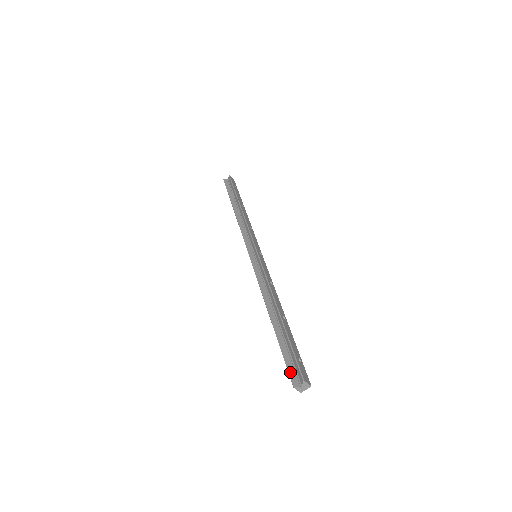
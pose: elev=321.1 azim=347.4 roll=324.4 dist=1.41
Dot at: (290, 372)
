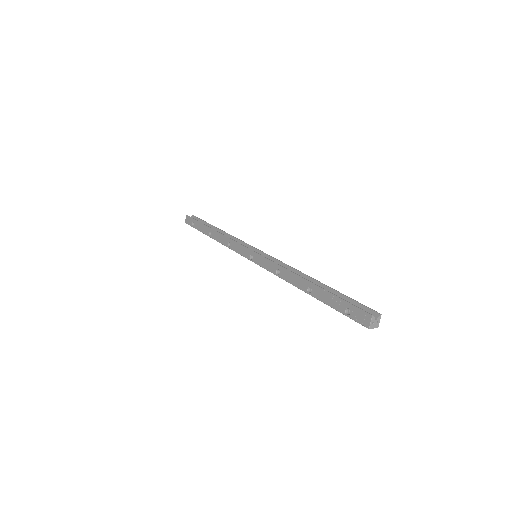
Dot at: (360, 308)
